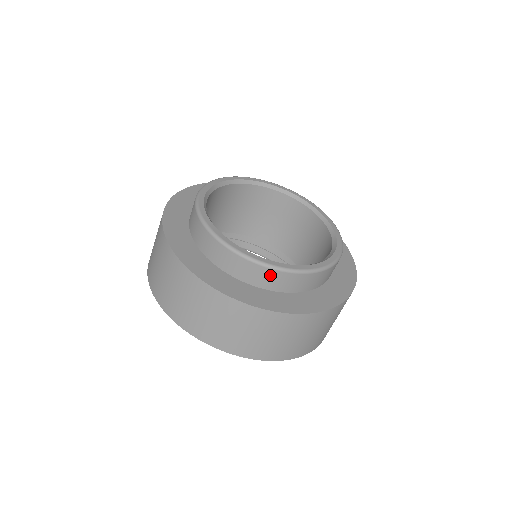
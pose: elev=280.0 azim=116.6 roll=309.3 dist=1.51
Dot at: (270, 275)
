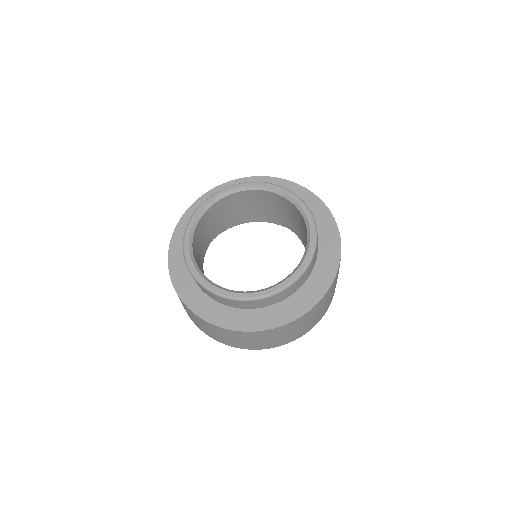
Dot at: occluded
